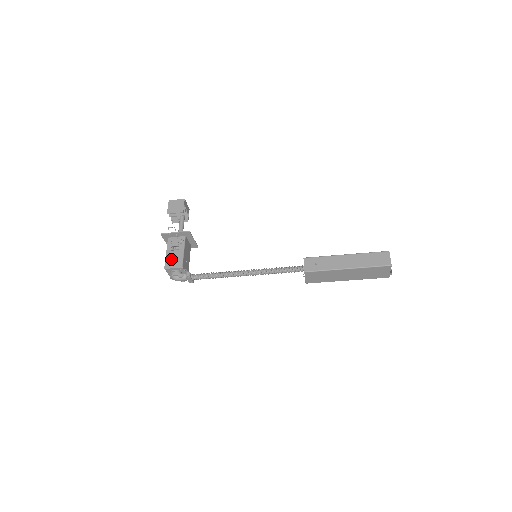
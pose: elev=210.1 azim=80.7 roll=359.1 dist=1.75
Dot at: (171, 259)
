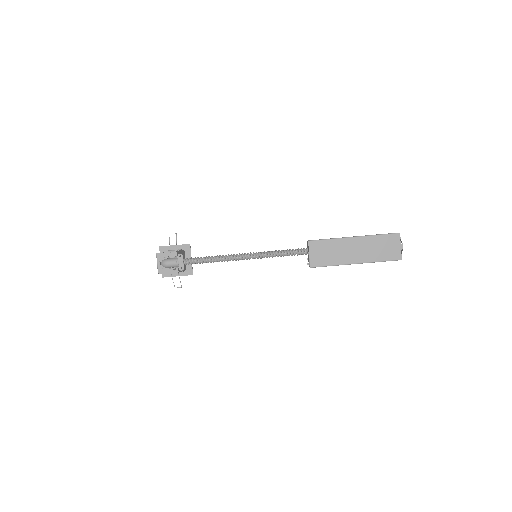
Dot at: occluded
